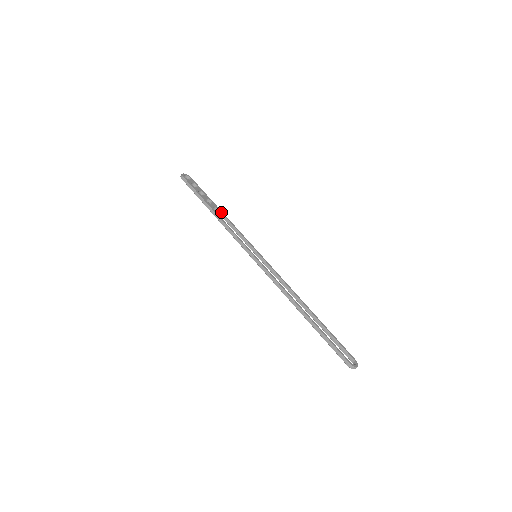
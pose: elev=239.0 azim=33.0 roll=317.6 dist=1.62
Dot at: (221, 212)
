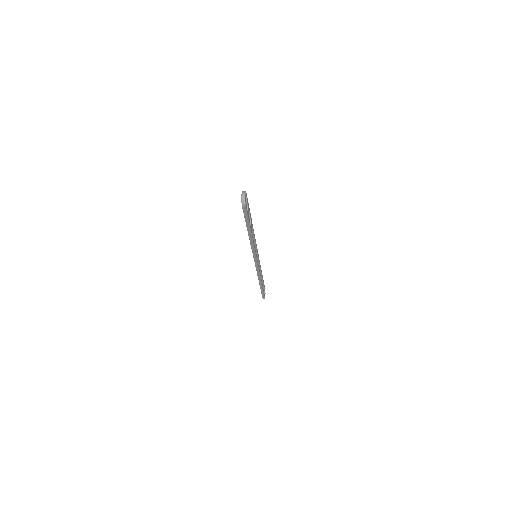
Dot at: occluded
